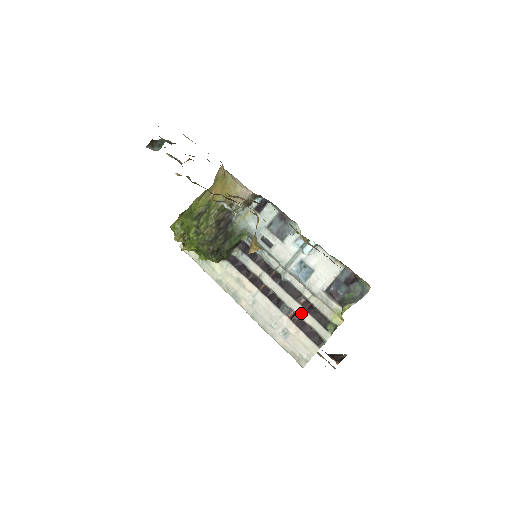
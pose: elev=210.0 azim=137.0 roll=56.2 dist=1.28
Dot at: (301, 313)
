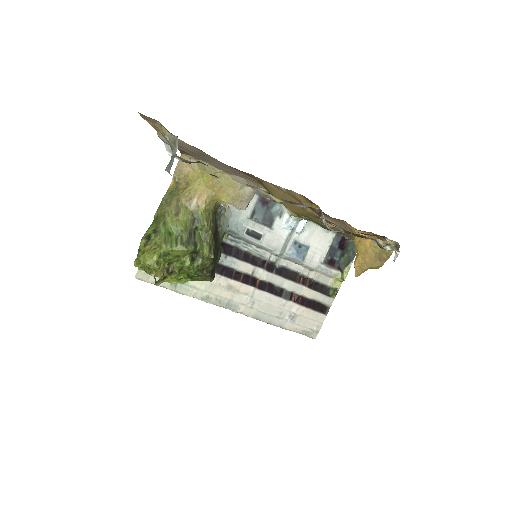
Dot at: (303, 292)
